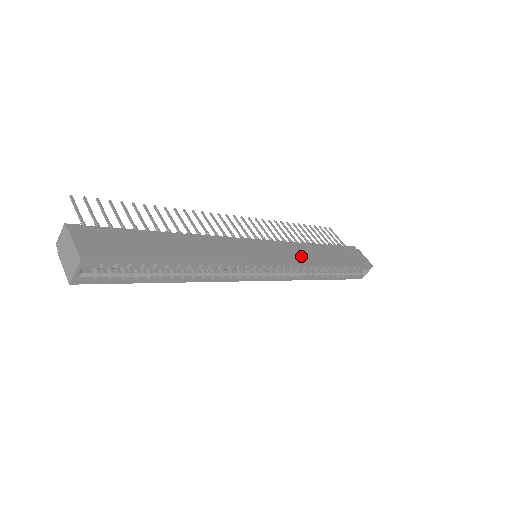
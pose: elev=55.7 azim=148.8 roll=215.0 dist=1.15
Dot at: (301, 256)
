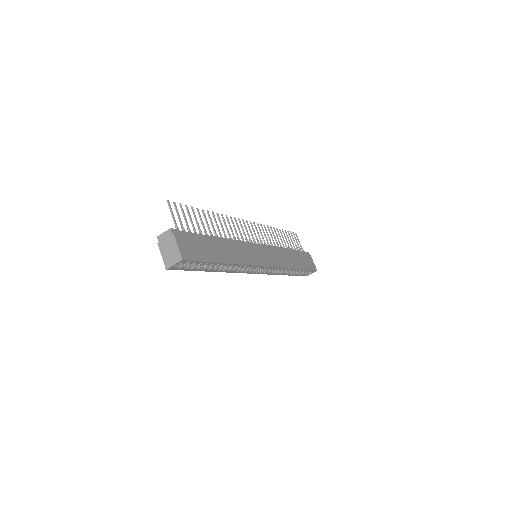
Dot at: (281, 260)
